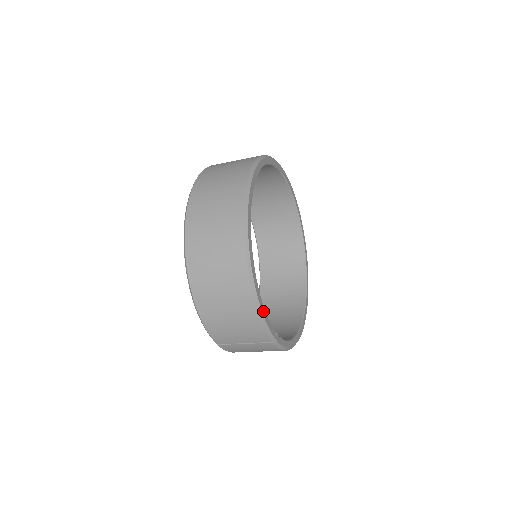
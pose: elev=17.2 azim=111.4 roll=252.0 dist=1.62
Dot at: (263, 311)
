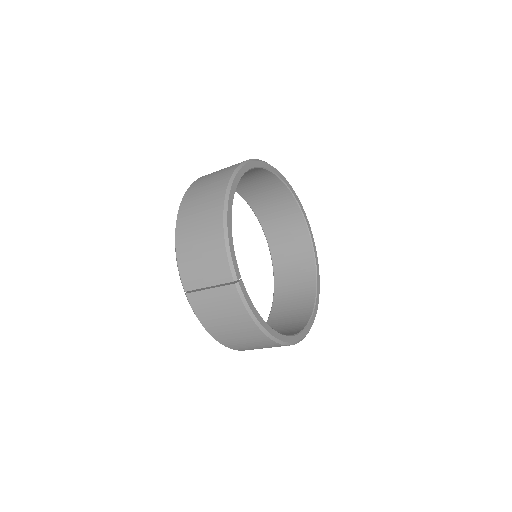
Dot at: (230, 238)
